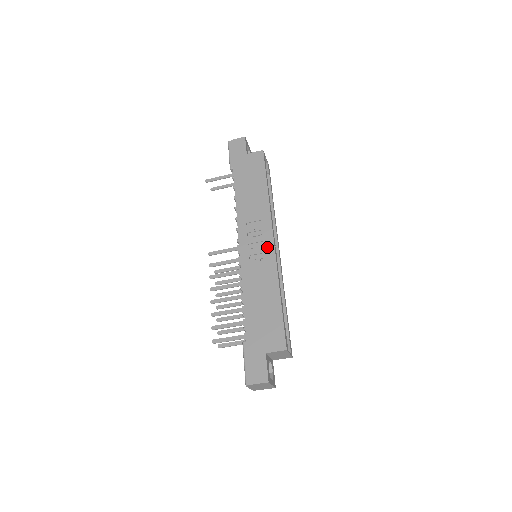
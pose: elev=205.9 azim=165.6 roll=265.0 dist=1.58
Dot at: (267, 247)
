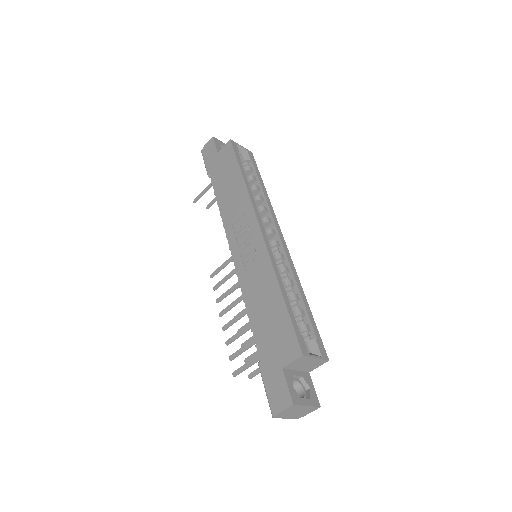
Dot at: (256, 240)
